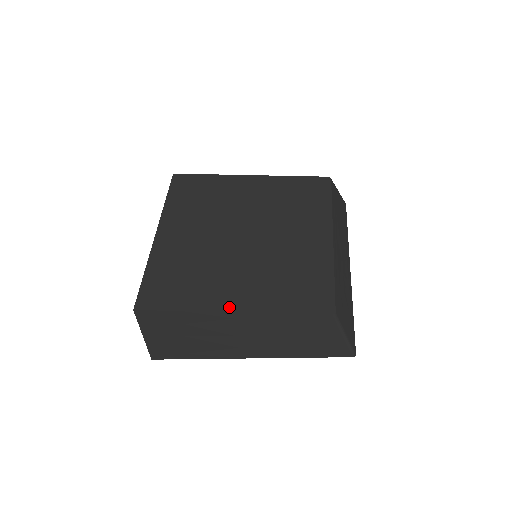
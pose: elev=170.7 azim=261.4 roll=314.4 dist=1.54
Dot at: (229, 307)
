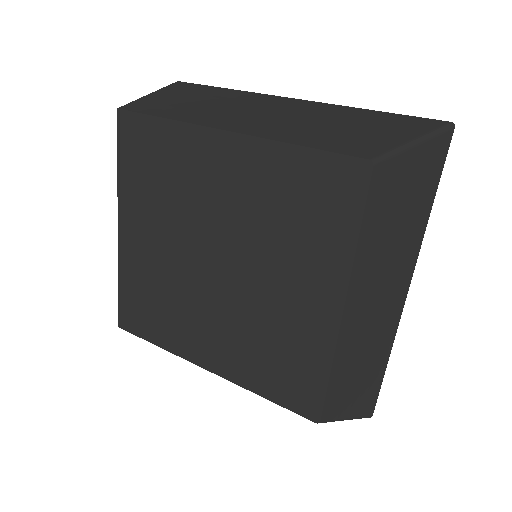
Dot at: (202, 362)
